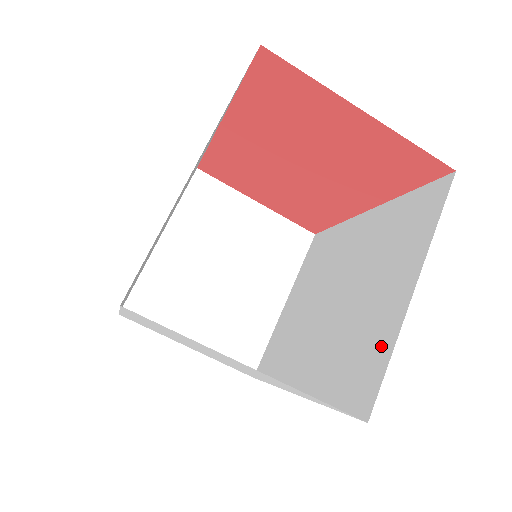
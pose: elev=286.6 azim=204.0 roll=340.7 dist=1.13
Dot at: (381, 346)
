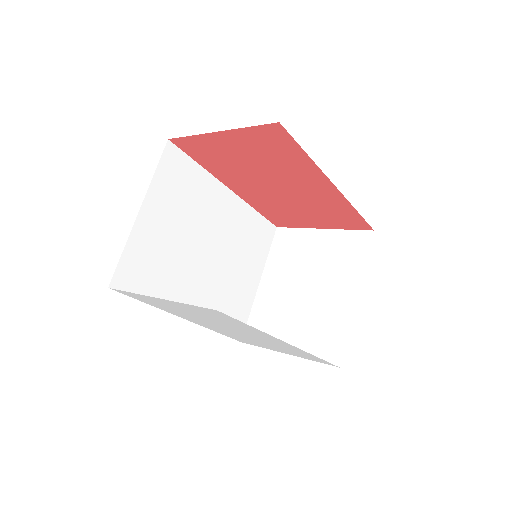
Dot at: occluded
